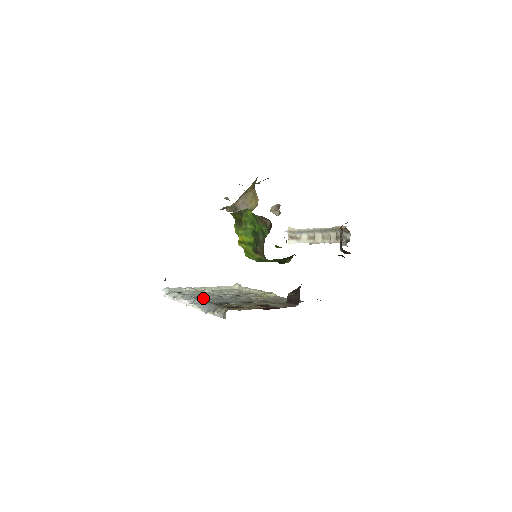
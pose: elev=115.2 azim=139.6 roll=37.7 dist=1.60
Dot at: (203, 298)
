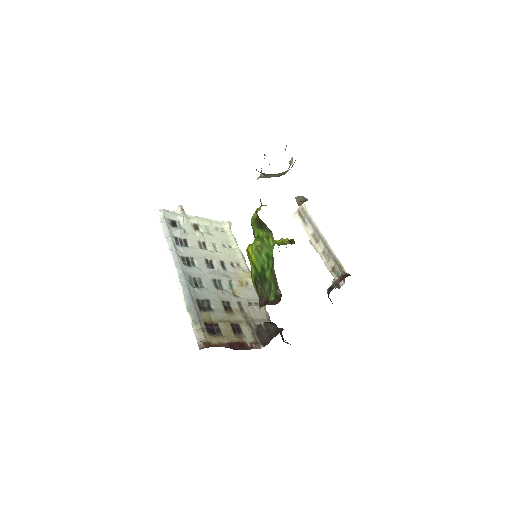
Dot at: (191, 271)
